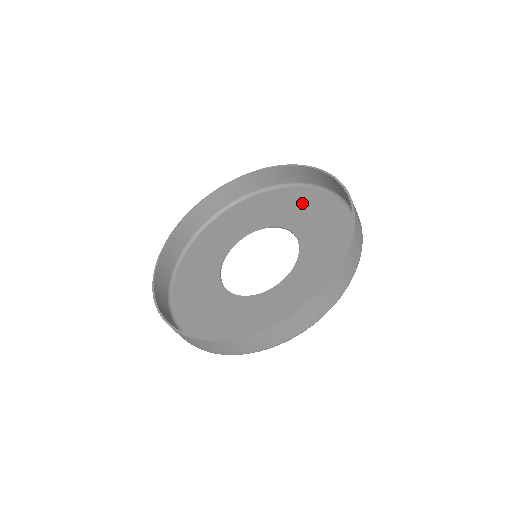
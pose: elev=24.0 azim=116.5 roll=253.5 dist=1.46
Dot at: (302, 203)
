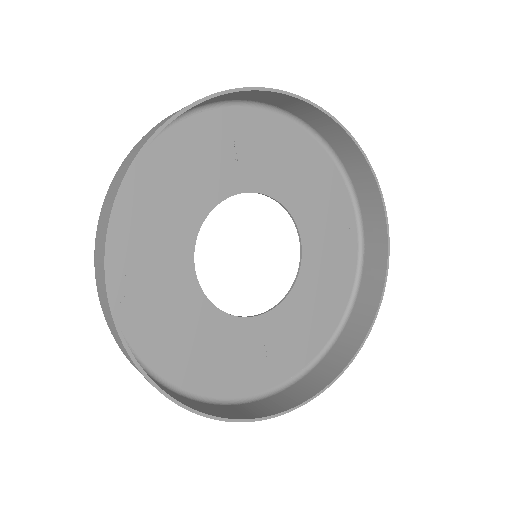
Dot at: (289, 153)
